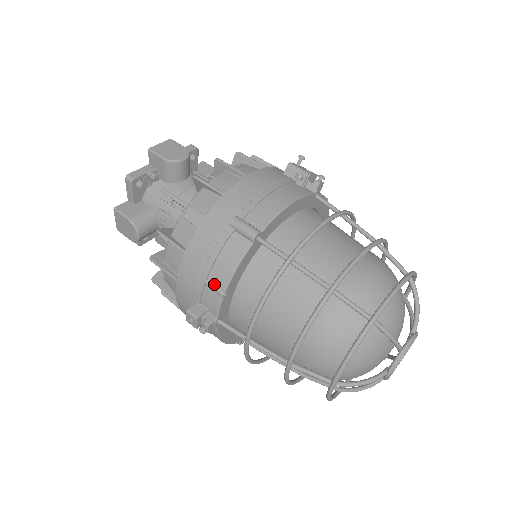
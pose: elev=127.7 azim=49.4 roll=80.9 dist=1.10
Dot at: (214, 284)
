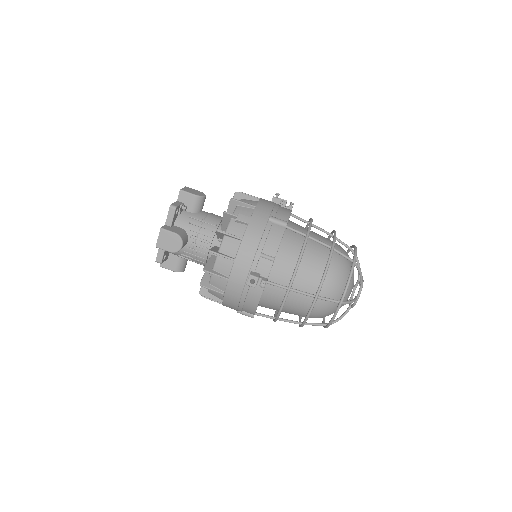
Dot at: (267, 254)
